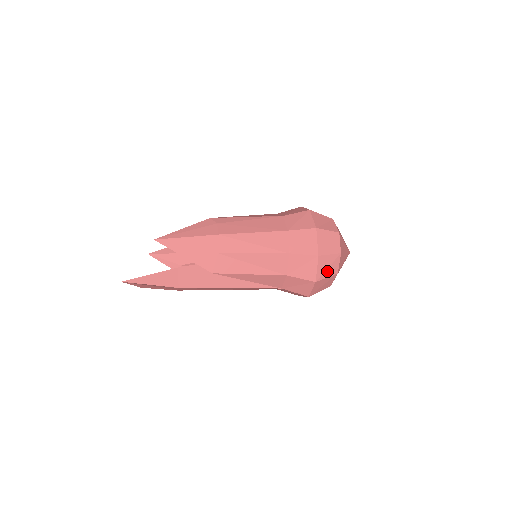
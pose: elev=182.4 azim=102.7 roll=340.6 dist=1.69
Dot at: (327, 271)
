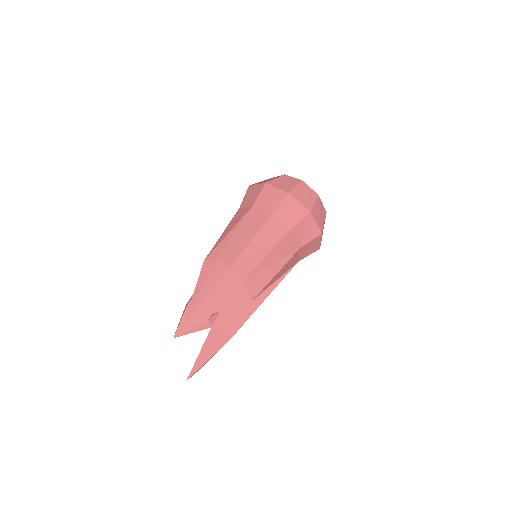
Dot at: (321, 218)
